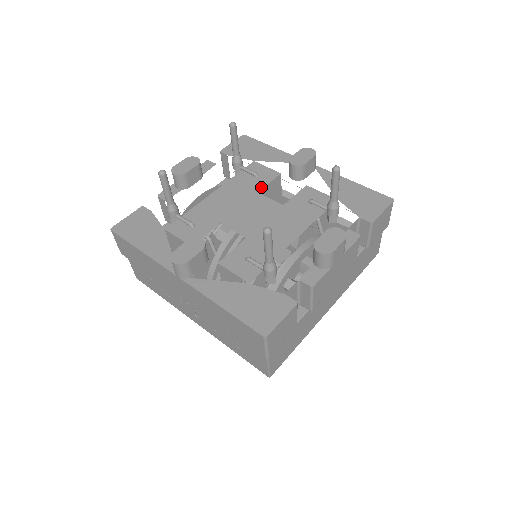
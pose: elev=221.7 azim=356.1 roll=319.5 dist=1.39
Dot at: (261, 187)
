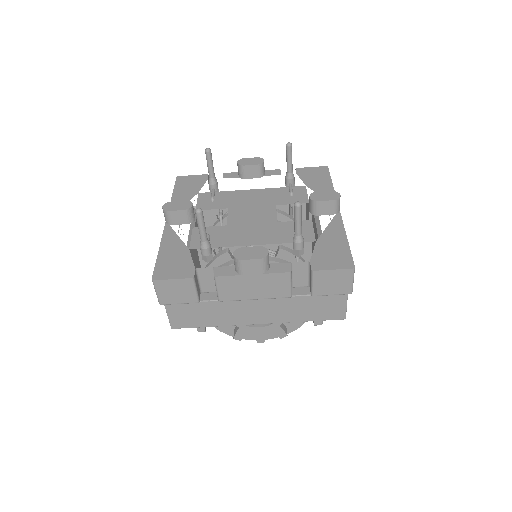
Dot at: (283, 203)
